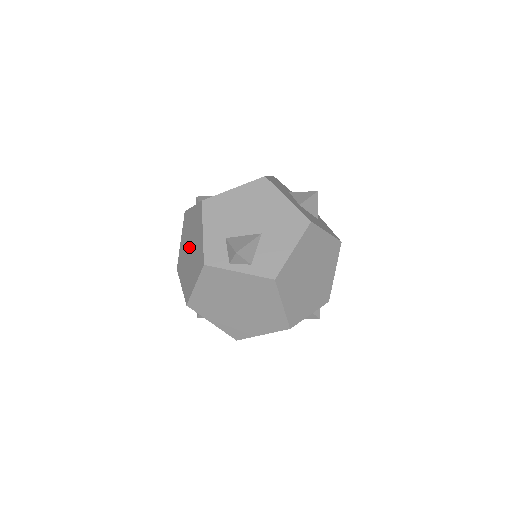
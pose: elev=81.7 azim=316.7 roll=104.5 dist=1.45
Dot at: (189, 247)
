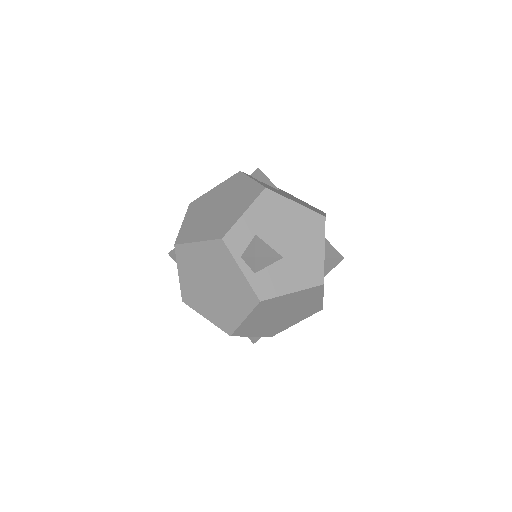
Dot at: (219, 205)
